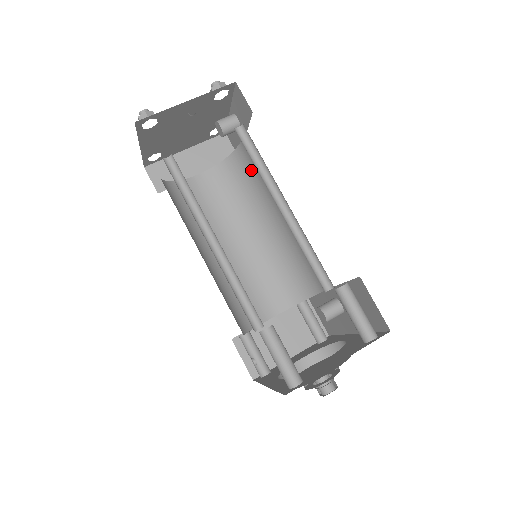
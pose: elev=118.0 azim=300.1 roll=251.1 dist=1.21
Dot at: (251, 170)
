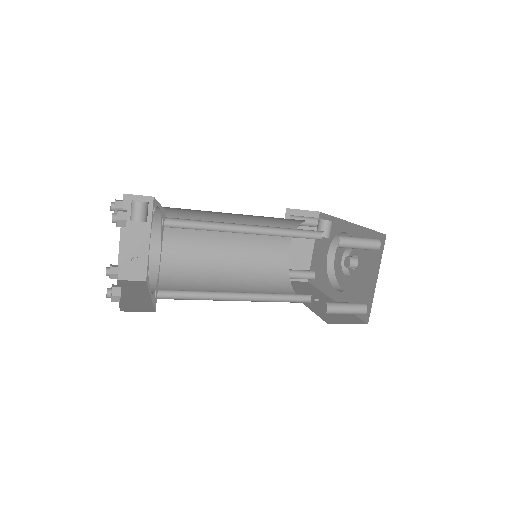
Dot at: (184, 210)
